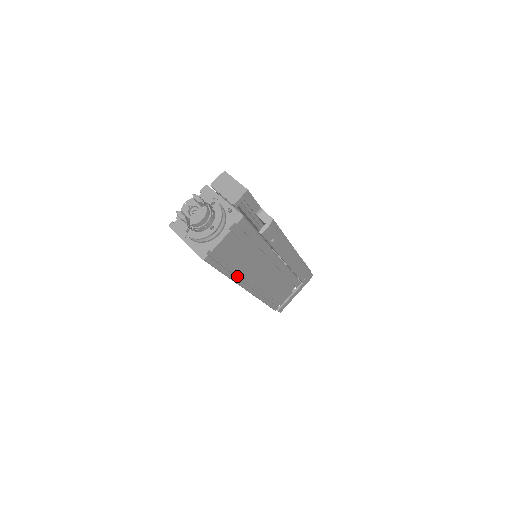
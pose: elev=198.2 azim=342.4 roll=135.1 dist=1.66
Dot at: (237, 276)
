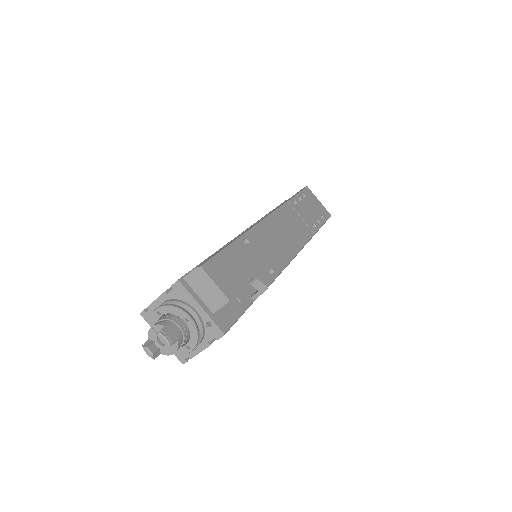
Dot at: occluded
